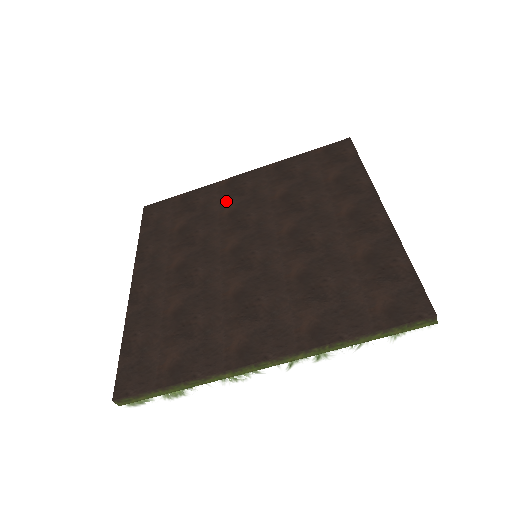
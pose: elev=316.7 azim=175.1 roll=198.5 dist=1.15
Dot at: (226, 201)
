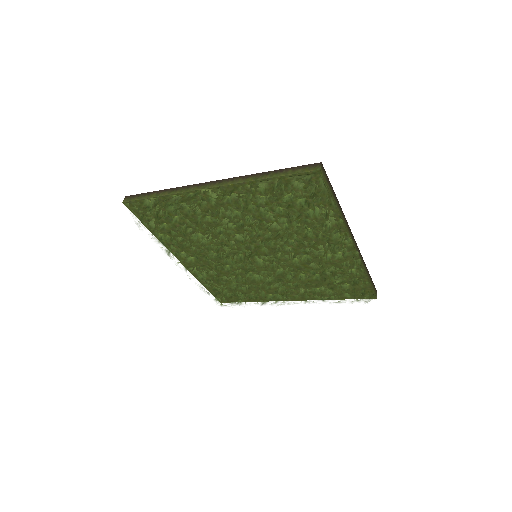
Dot at: occluded
